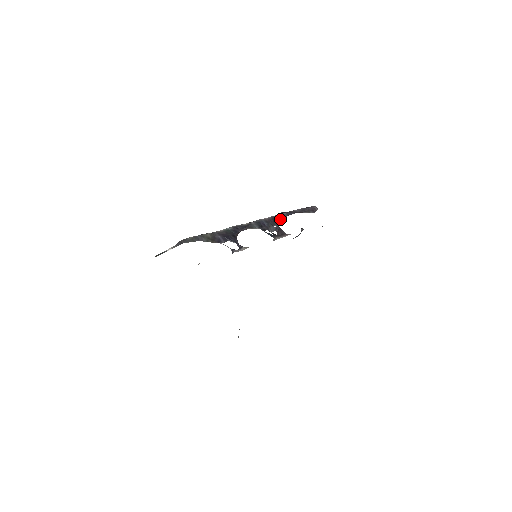
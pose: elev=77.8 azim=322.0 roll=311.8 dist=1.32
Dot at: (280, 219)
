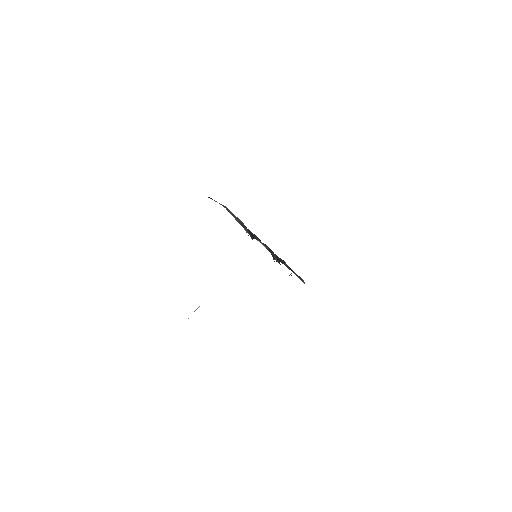
Dot at: (282, 261)
